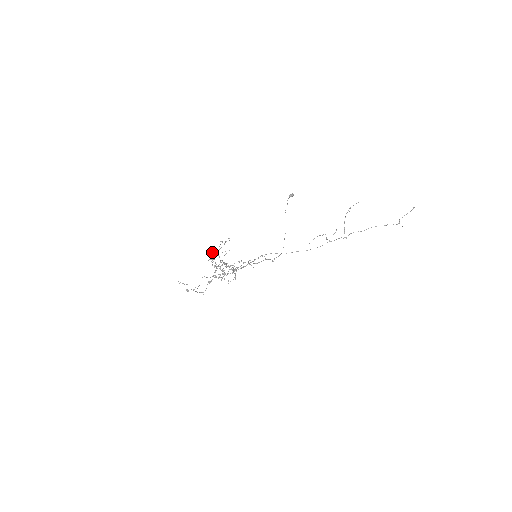
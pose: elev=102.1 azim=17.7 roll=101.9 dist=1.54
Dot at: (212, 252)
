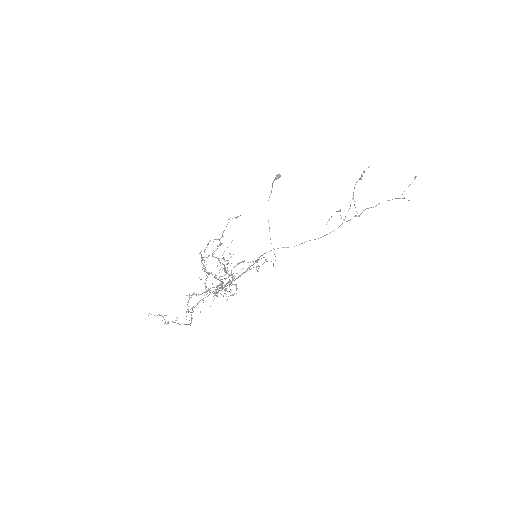
Dot at: occluded
